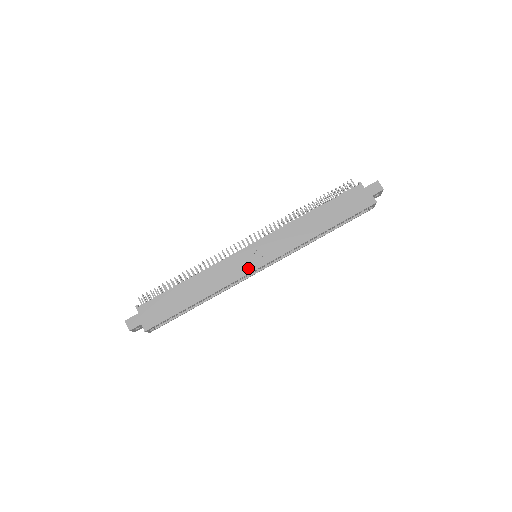
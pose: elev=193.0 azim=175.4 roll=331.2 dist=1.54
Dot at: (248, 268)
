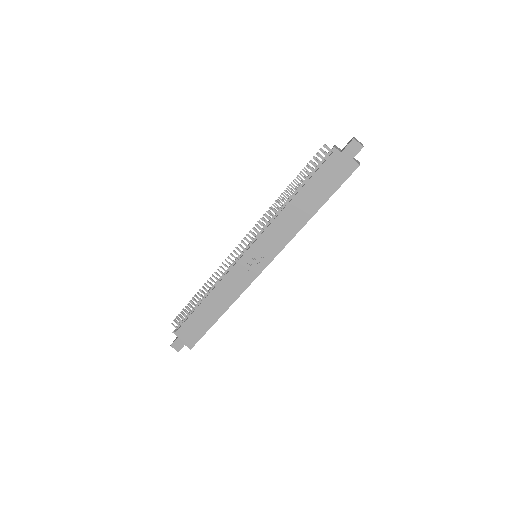
Dot at: (253, 274)
